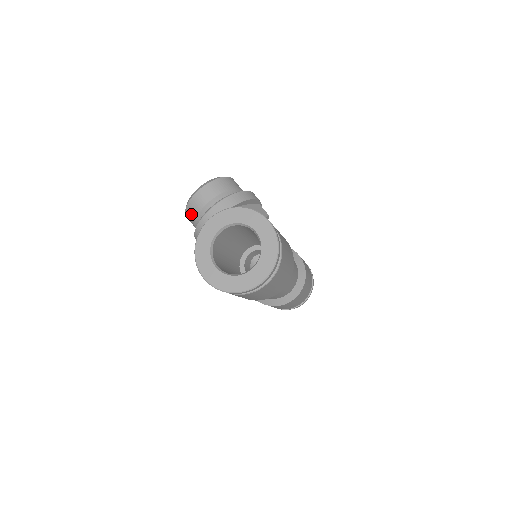
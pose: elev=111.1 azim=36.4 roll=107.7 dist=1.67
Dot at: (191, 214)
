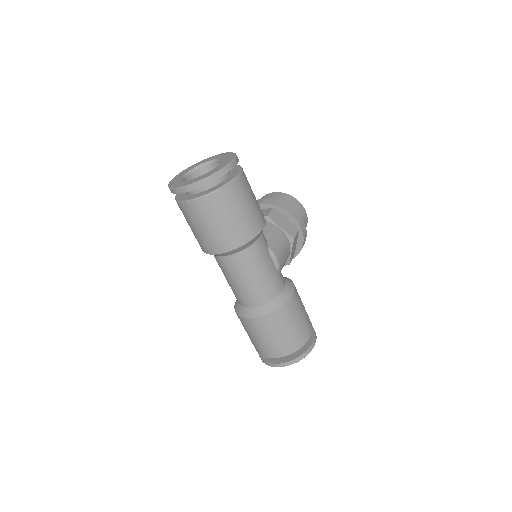
Dot at: occluded
